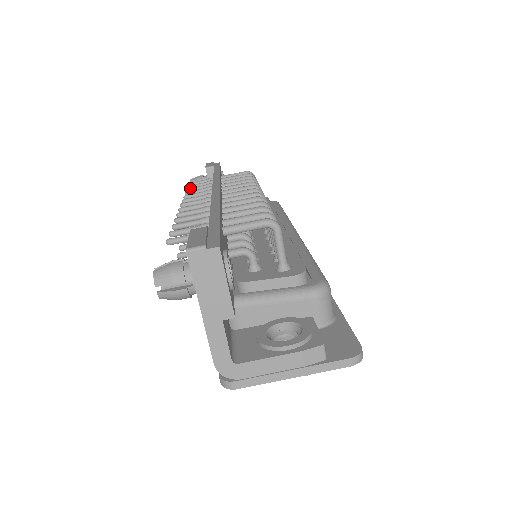
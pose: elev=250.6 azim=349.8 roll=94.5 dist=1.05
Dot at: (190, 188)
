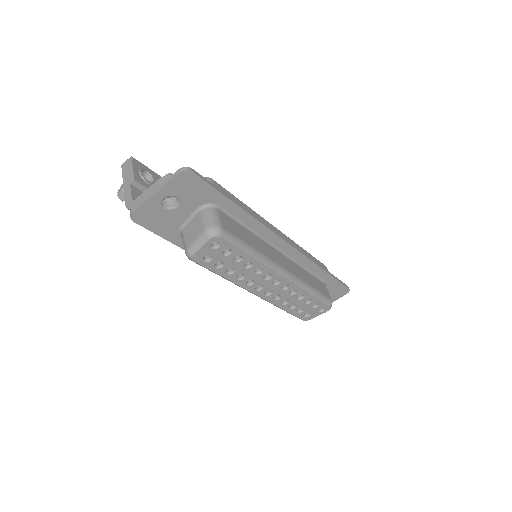
Dot at: occluded
